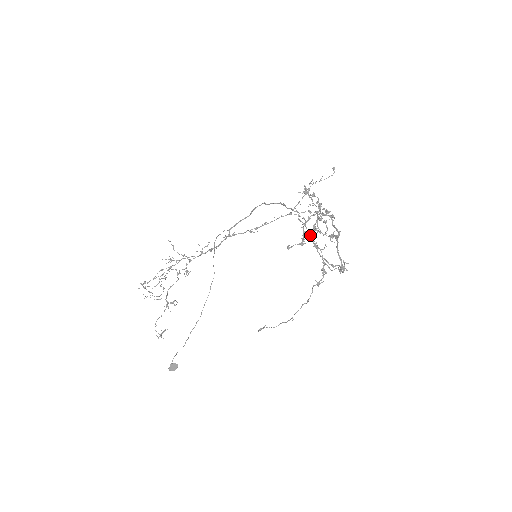
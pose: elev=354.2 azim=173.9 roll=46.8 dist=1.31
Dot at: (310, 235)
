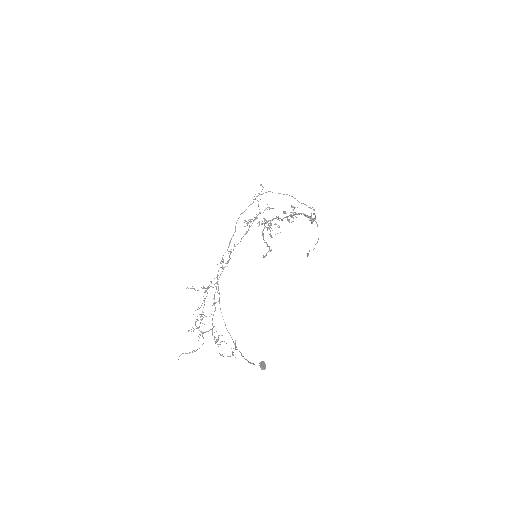
Dot at: occluded
